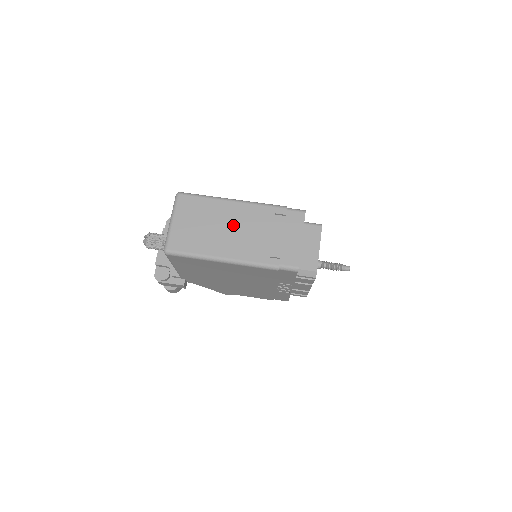
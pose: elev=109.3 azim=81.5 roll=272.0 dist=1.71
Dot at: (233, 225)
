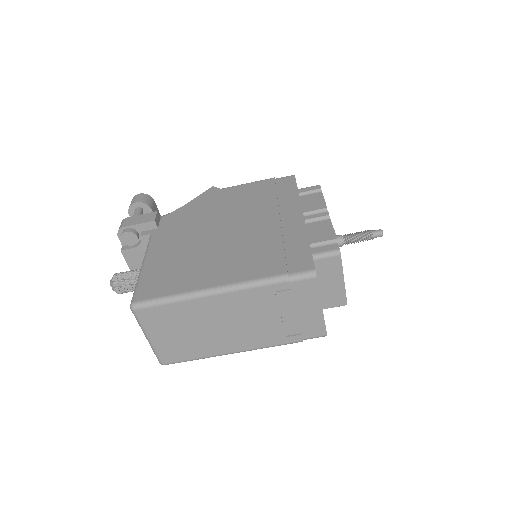
Dot at: (226, 320)
